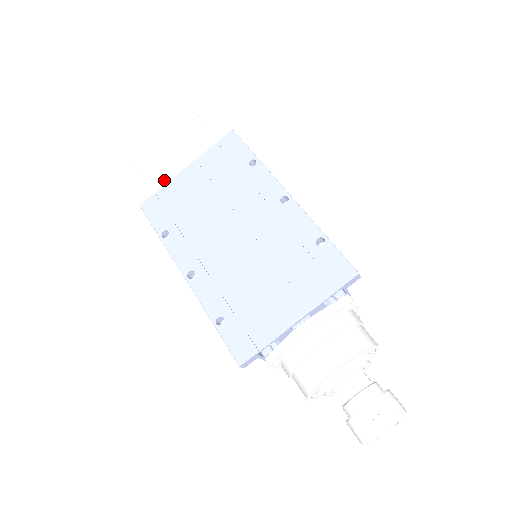
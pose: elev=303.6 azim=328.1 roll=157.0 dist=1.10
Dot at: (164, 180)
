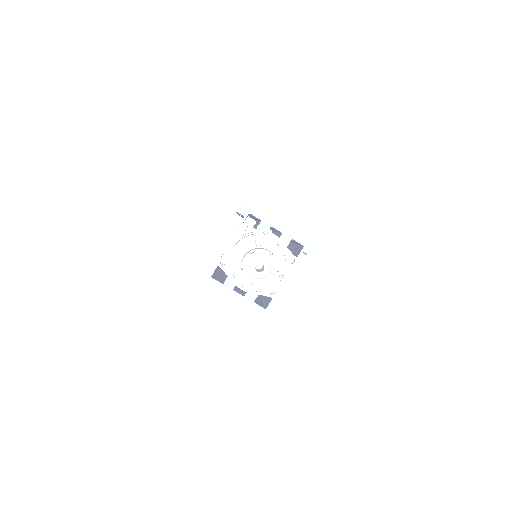
Dot at: occluded
